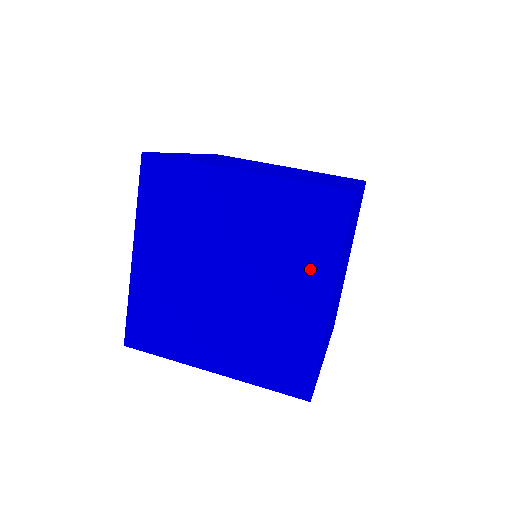
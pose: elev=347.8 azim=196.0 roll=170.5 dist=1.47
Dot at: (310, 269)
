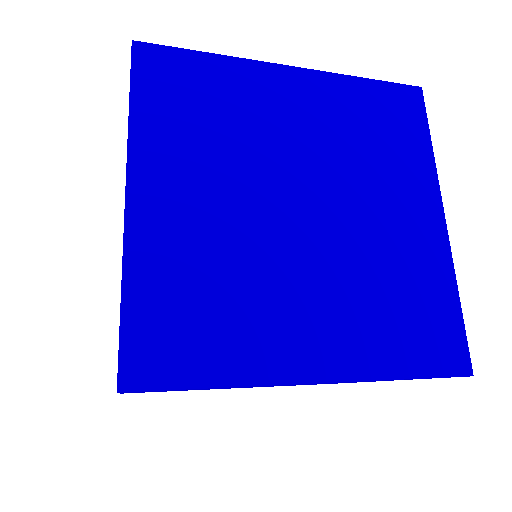
Dot at: occluded
